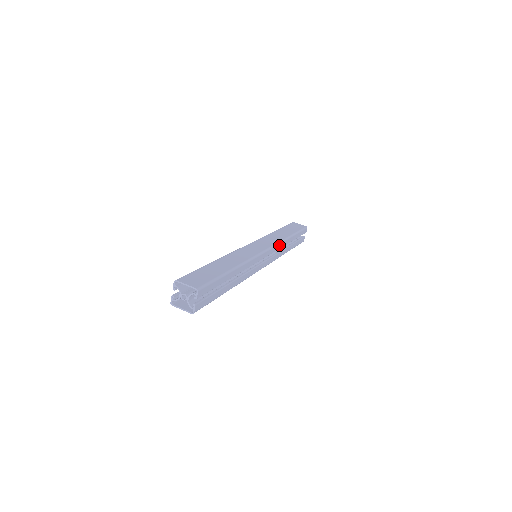
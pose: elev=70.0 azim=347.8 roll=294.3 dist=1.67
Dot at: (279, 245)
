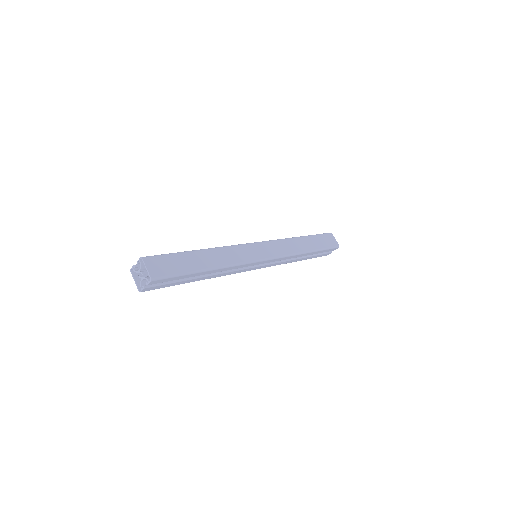
Dot at: (287, 257)
